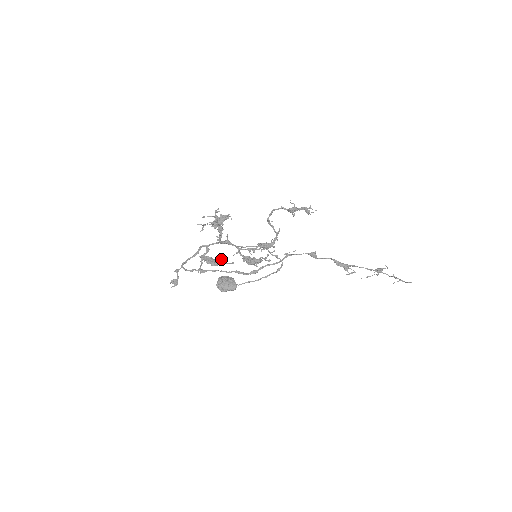
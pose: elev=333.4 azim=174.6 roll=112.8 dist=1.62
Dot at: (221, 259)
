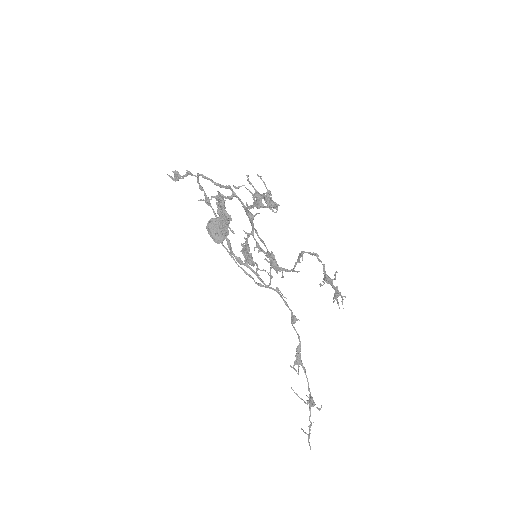
Dot at: (230, 218)
